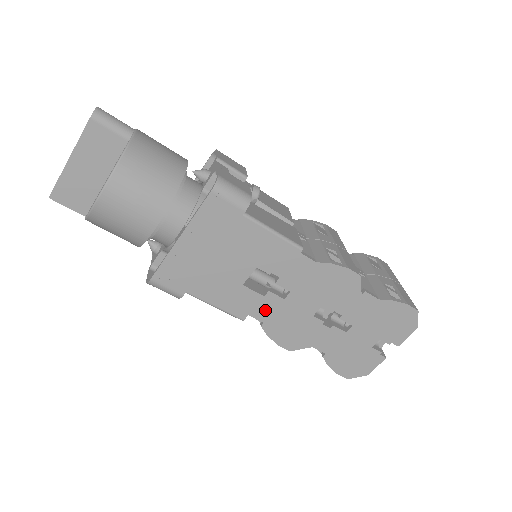
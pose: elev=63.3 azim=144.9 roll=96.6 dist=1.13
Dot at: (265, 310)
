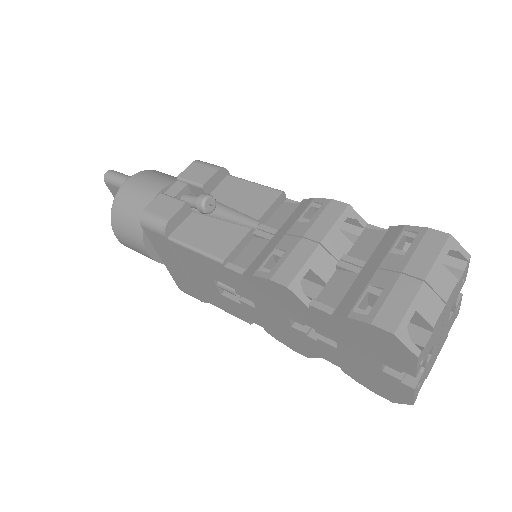
Dot at: (254, 317)
